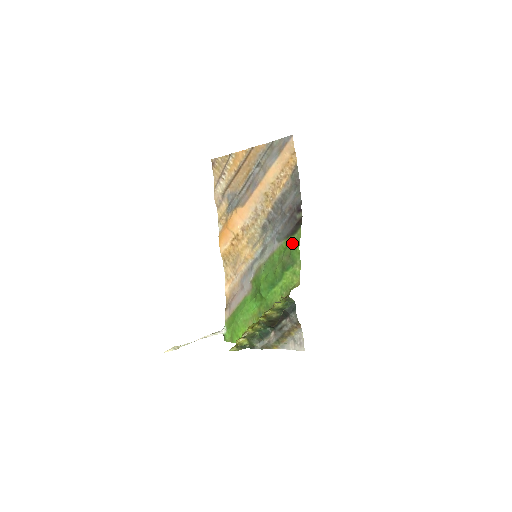
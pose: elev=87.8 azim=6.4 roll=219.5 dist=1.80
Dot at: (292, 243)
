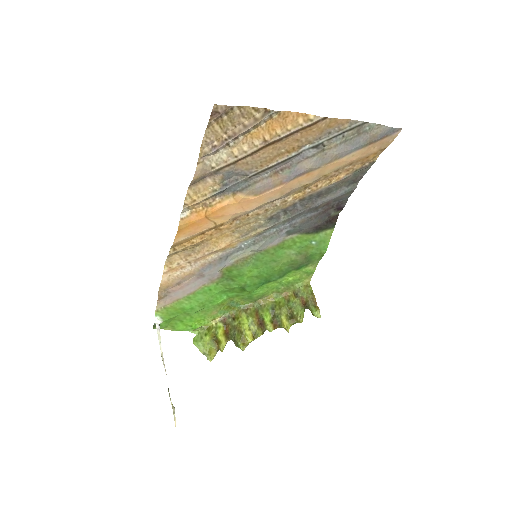
Dot at: (316, 244)
